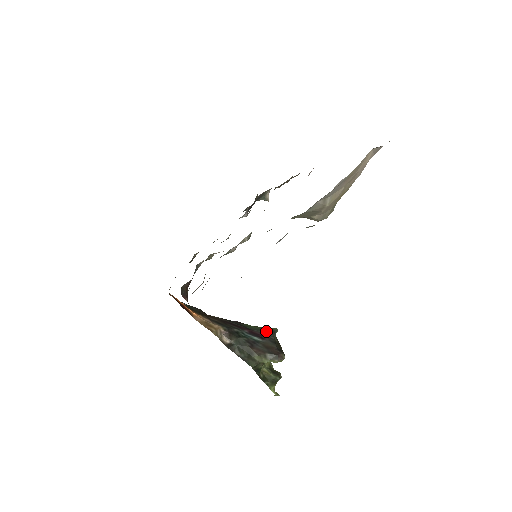
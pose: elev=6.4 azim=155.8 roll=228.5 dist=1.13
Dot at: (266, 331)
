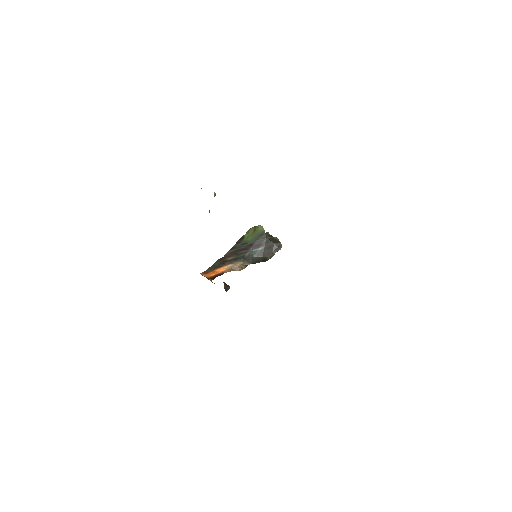
Dot at: (260, 237)
